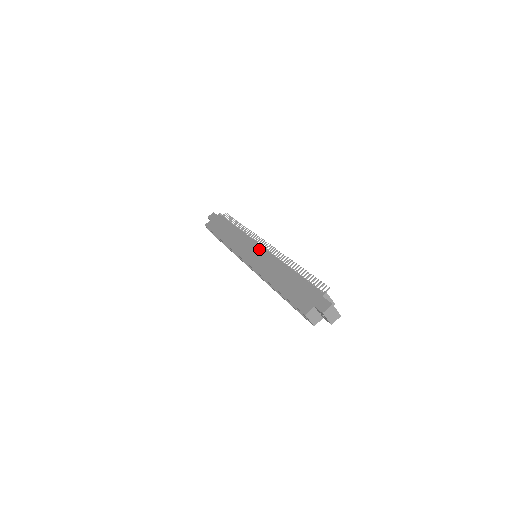
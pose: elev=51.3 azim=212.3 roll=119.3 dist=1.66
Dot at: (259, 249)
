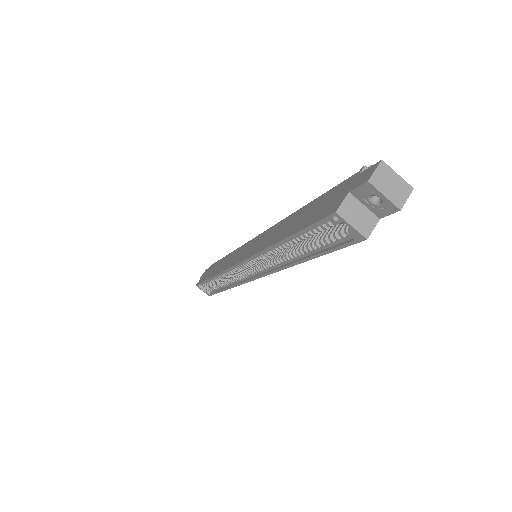
Dot at: (255, 239)
